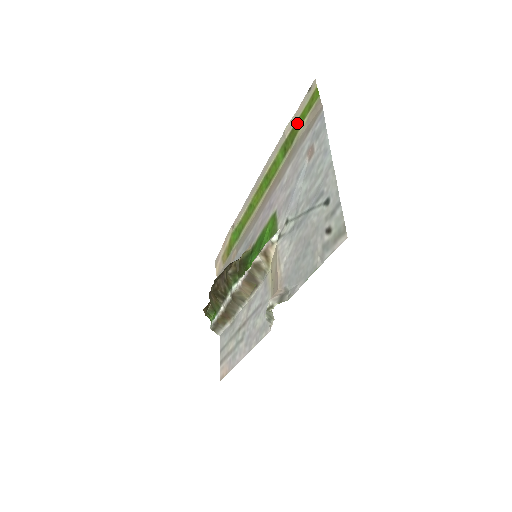
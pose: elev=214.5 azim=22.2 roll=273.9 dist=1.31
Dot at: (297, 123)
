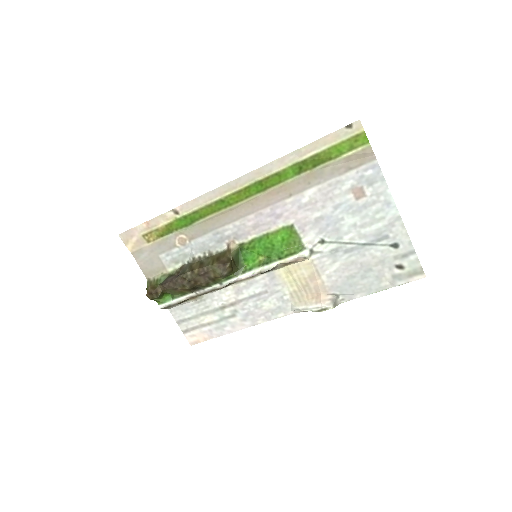
Dot at: (327, 153)
